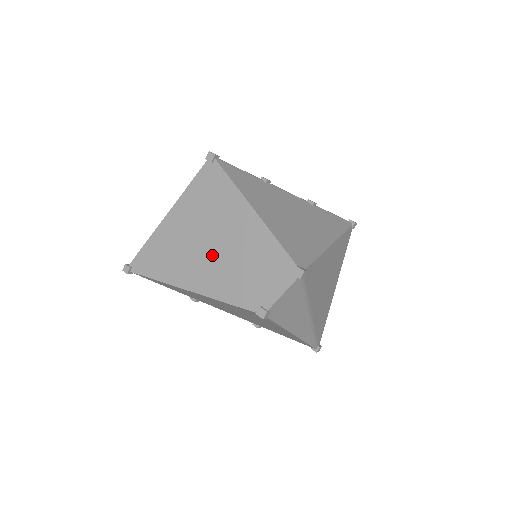
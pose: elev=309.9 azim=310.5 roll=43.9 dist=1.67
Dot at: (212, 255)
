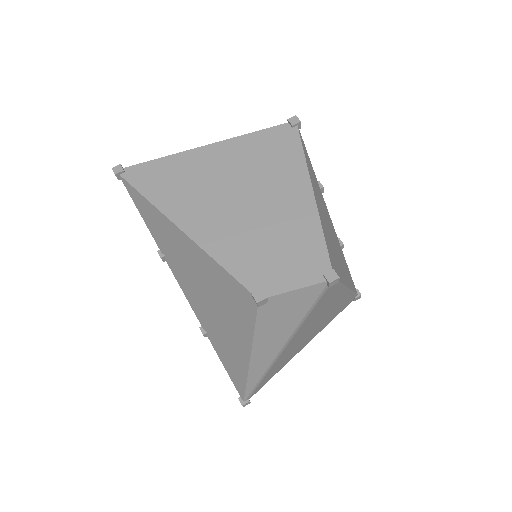
Dot at: (235, 208)
